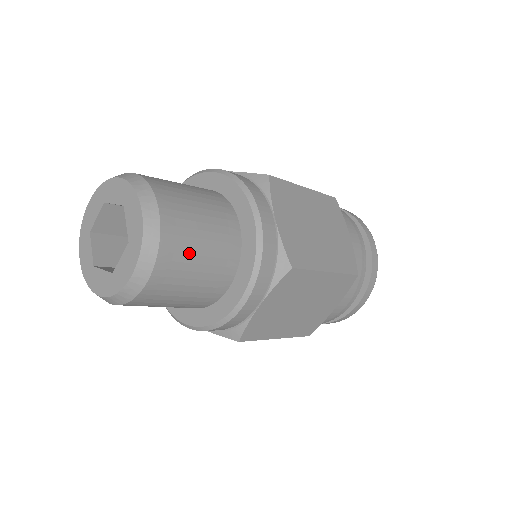
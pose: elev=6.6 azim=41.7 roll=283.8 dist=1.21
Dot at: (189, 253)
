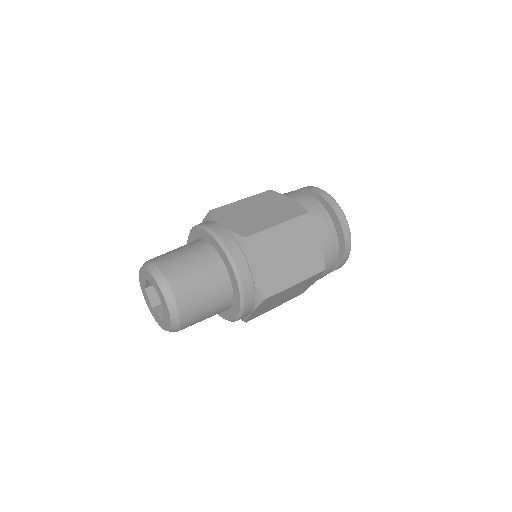
Dot at: (199, 310)
